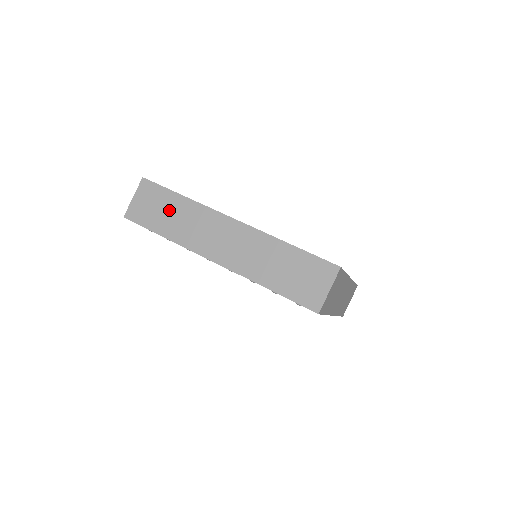
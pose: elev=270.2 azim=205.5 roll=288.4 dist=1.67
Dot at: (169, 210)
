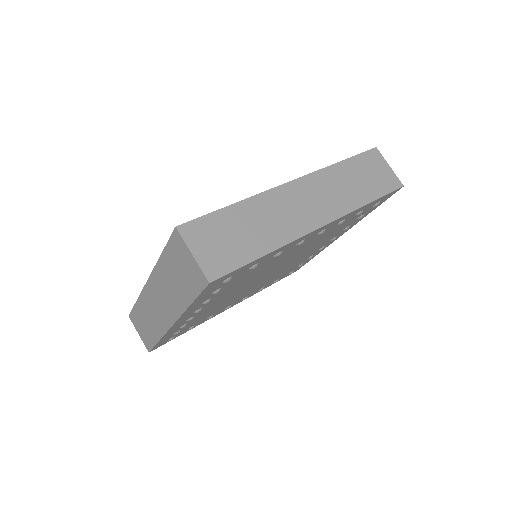
Dot at: (241, 227)
